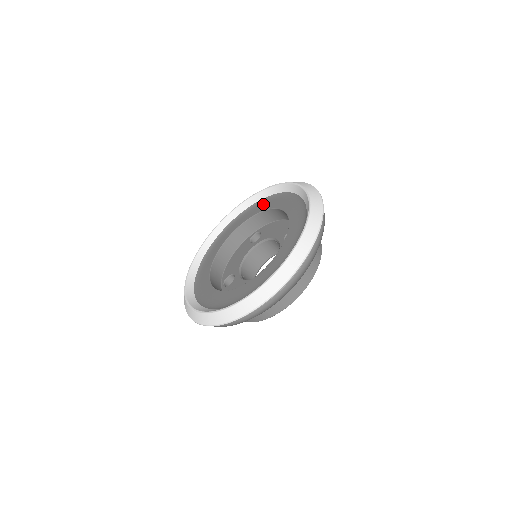
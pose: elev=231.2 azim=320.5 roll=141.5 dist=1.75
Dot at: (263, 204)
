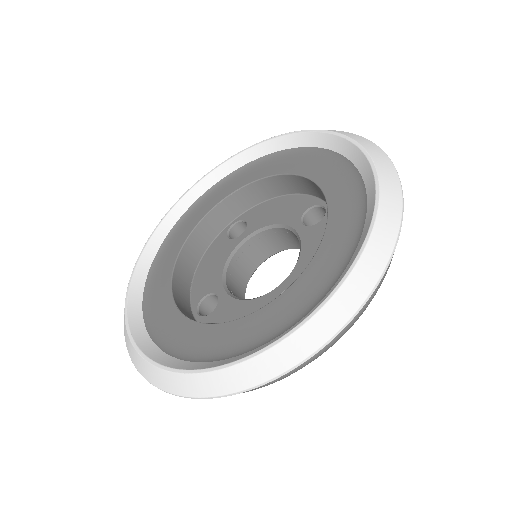
Dot at: (245, 173)
